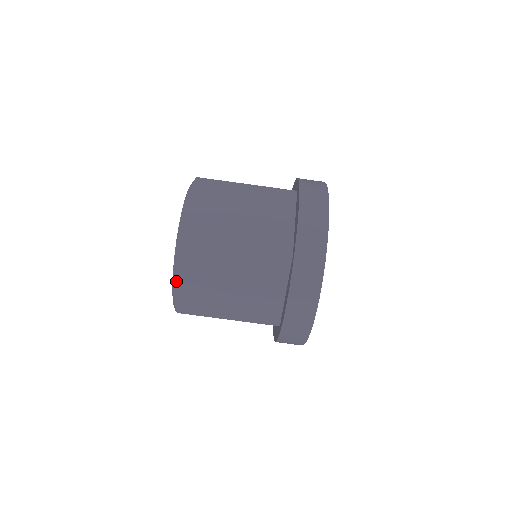
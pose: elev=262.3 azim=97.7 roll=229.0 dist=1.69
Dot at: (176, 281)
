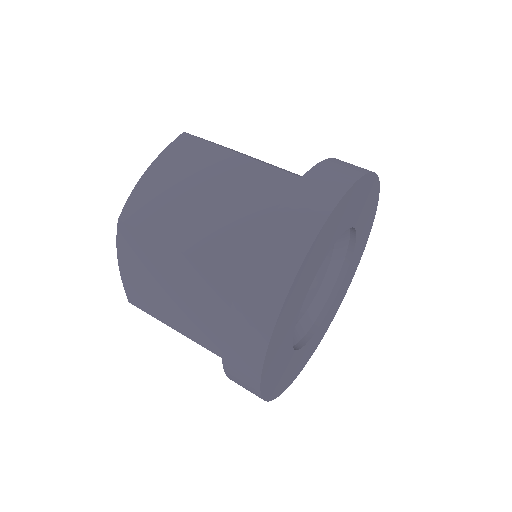
Dot at: occluded
